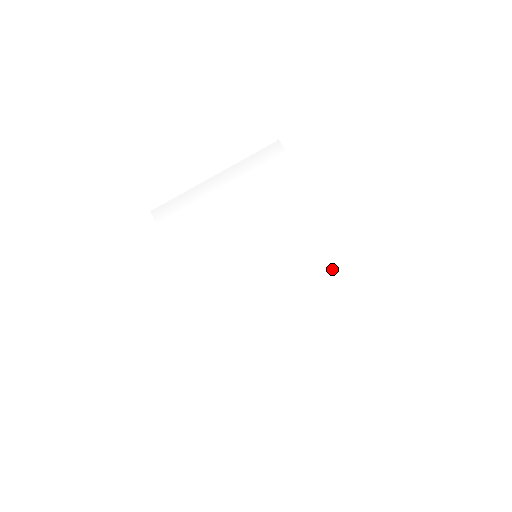
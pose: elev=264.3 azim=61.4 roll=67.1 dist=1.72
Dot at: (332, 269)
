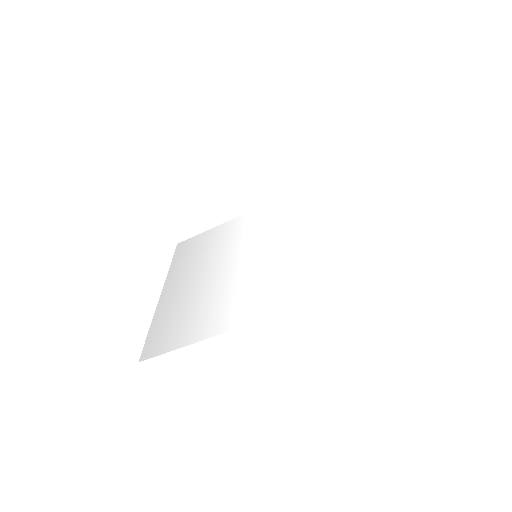
Dot at: (305, 198)
